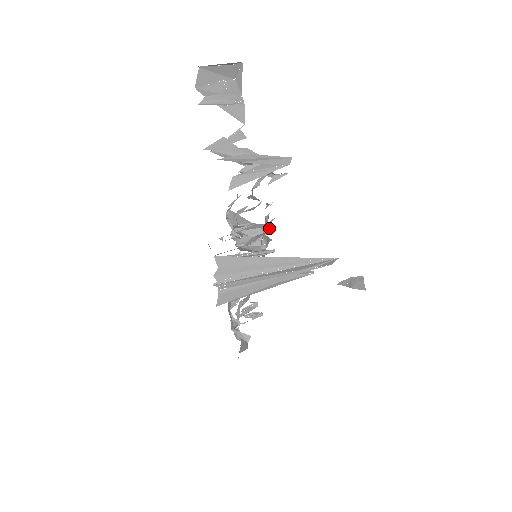
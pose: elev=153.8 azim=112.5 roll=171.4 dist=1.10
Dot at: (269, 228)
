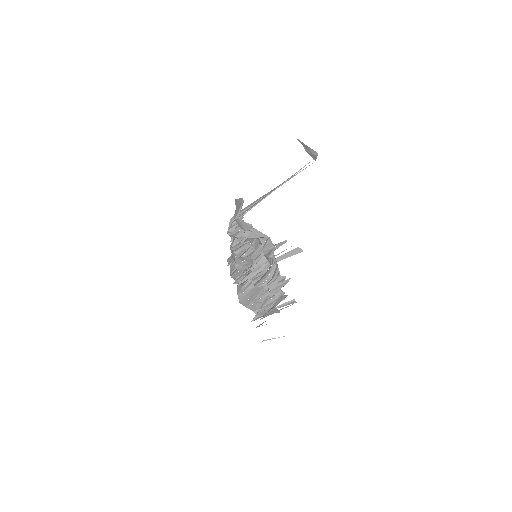
Dot at: (269, 262)
